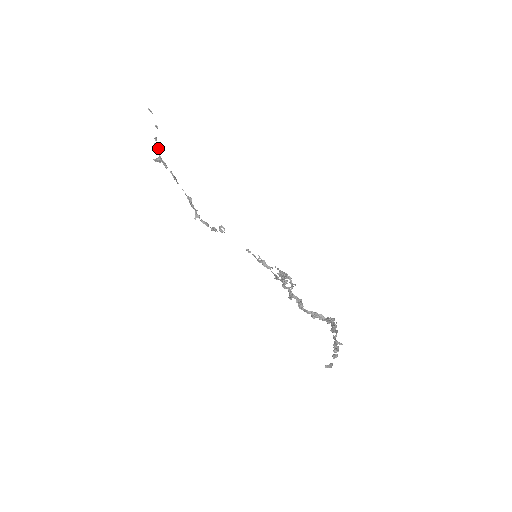
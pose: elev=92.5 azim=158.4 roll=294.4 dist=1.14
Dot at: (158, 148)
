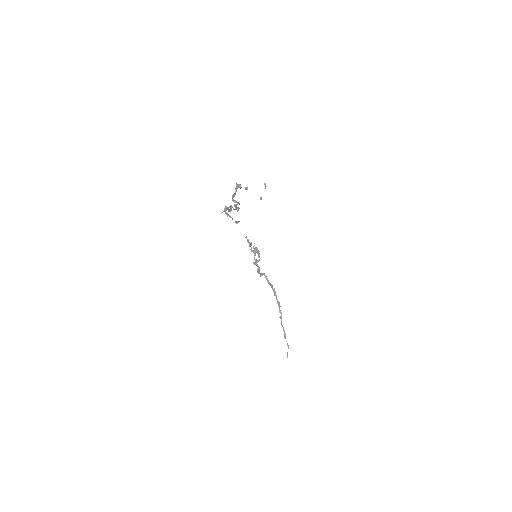
Dot at: (239, 185)
